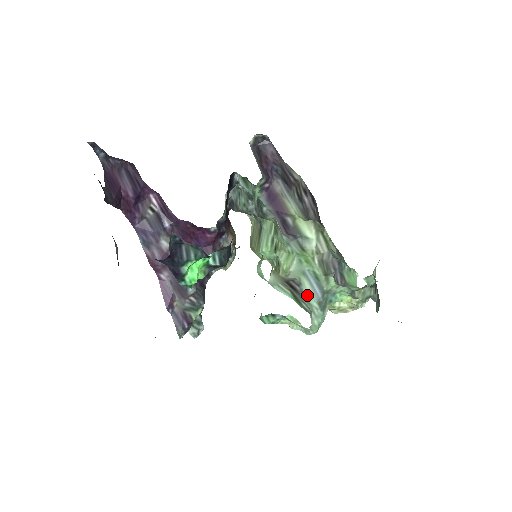
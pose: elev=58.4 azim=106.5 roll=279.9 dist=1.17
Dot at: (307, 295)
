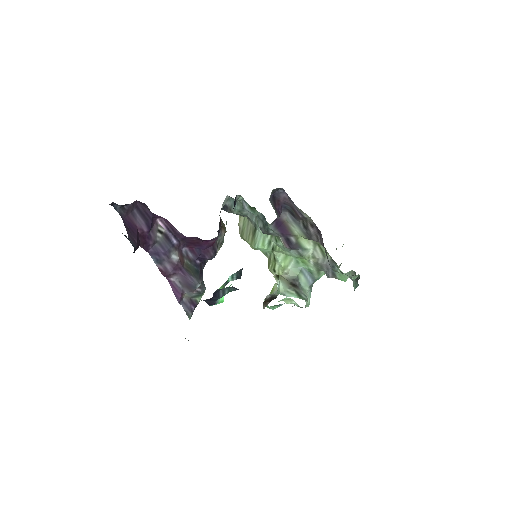
Dot at: (302, 284)
